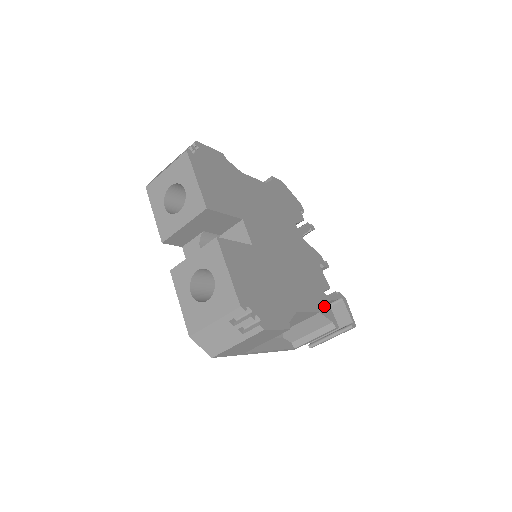
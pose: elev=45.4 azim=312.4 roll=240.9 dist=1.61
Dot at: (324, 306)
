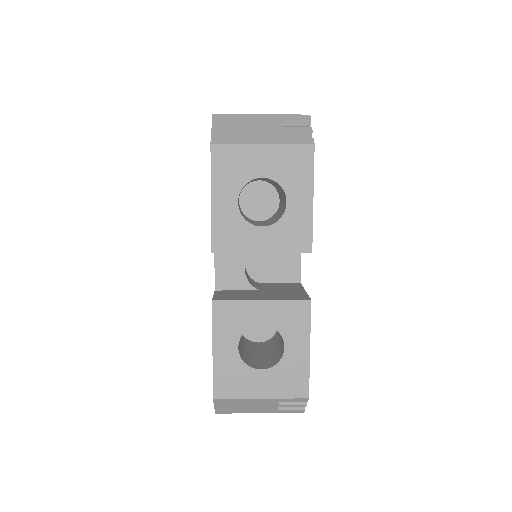
Dot at: occluded
